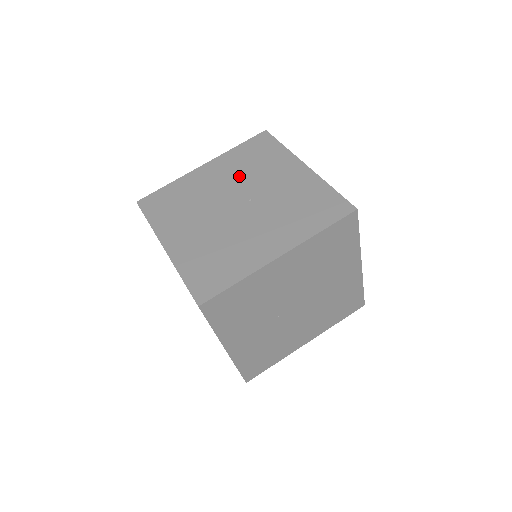
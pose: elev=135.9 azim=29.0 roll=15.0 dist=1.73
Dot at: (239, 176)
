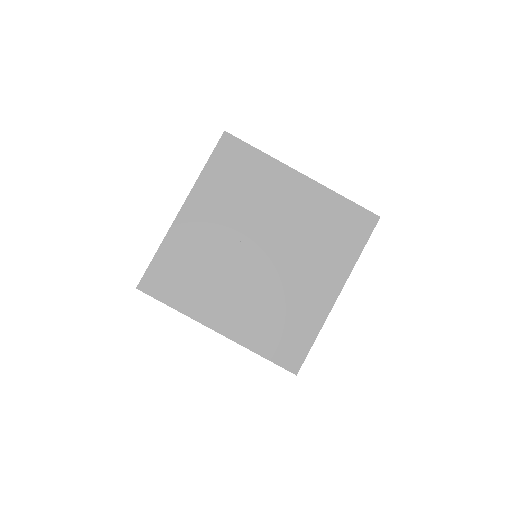
Dot at: occluded
